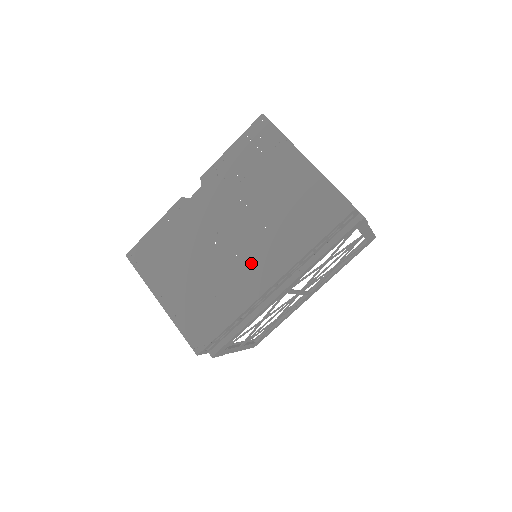
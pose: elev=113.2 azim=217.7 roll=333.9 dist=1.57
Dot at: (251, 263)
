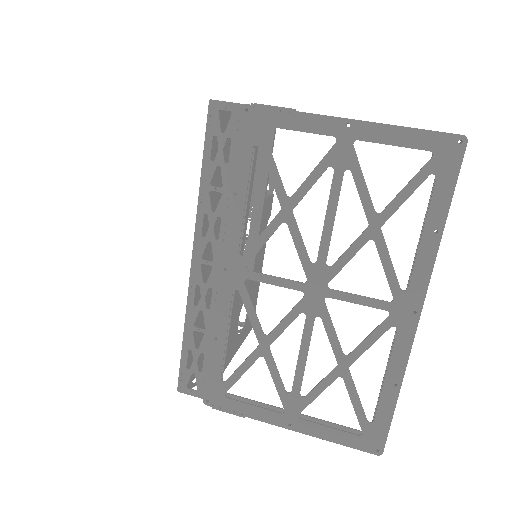
Dot at: (207, 252)
